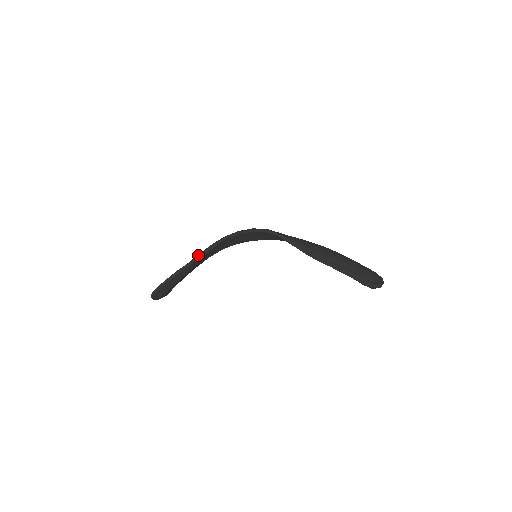
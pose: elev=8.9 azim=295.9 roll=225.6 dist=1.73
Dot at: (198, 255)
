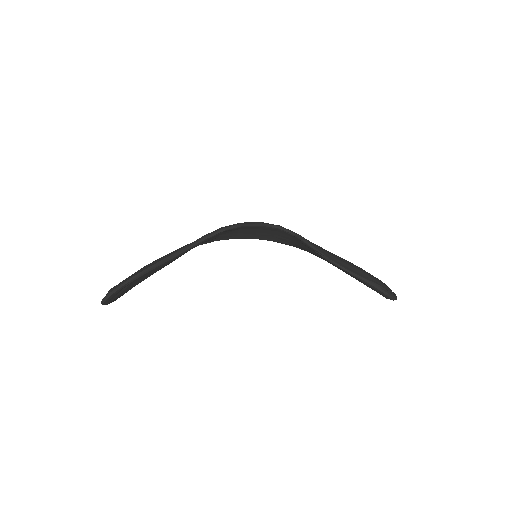
Dot at: (186, 246)
